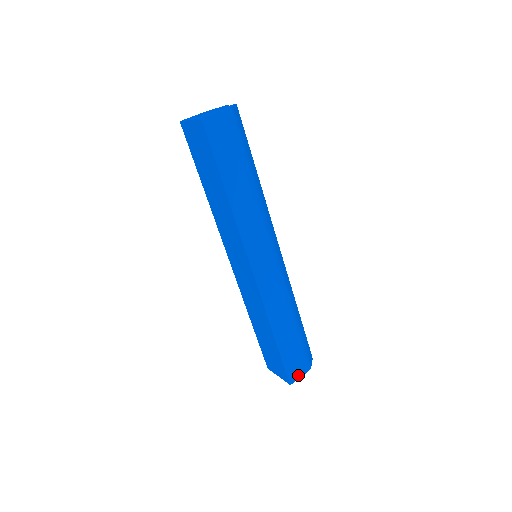
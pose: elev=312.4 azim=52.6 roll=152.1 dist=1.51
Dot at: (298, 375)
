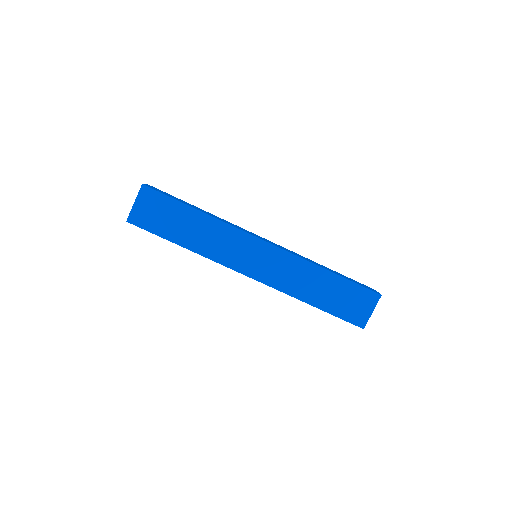
Dot at: occluded
